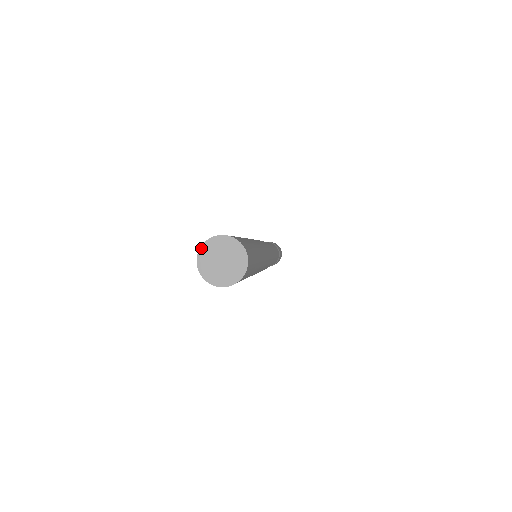
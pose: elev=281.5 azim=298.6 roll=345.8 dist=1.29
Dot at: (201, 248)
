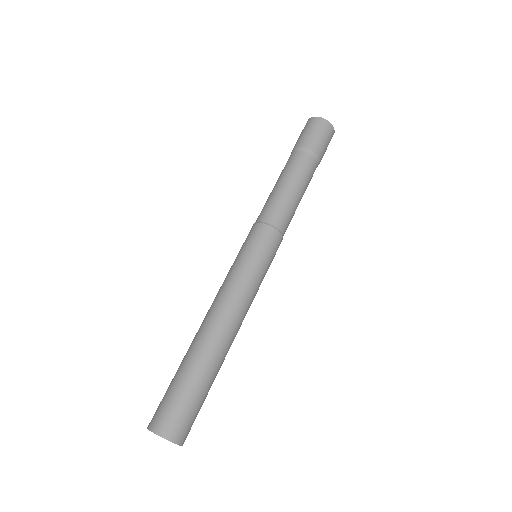
Dot at: occluded
